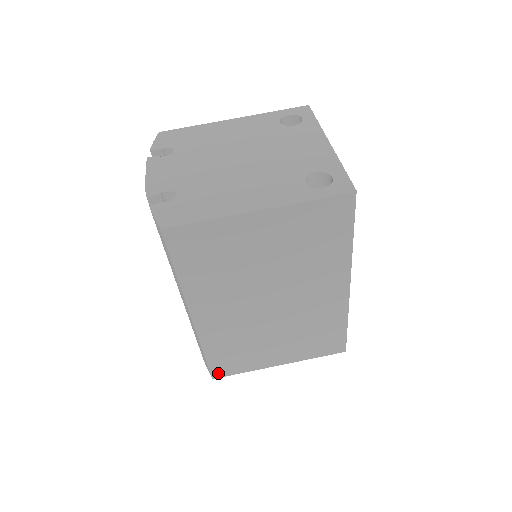
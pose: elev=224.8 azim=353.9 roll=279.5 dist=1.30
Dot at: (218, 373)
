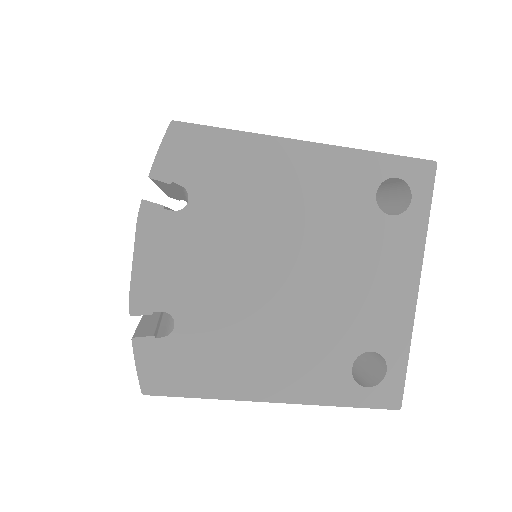
Dot at: occluded
